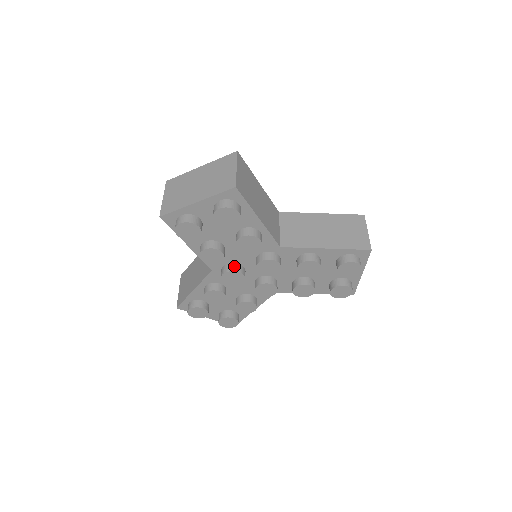
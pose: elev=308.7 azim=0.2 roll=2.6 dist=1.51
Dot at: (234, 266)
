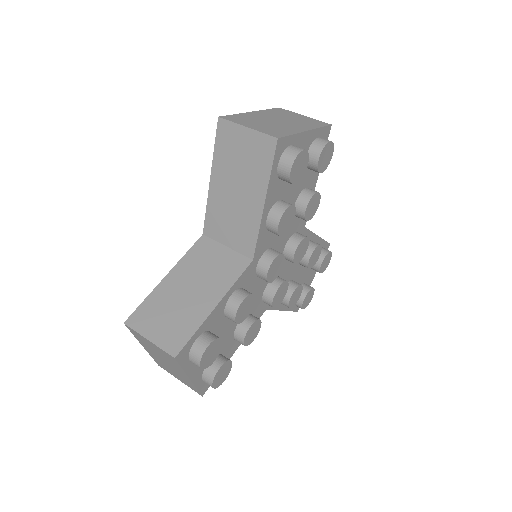
Dot at: occluded
